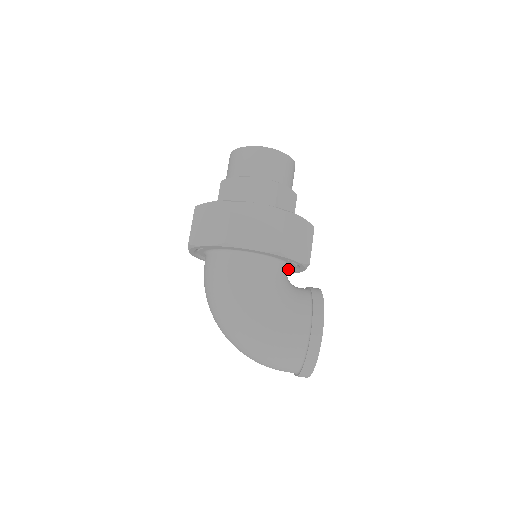
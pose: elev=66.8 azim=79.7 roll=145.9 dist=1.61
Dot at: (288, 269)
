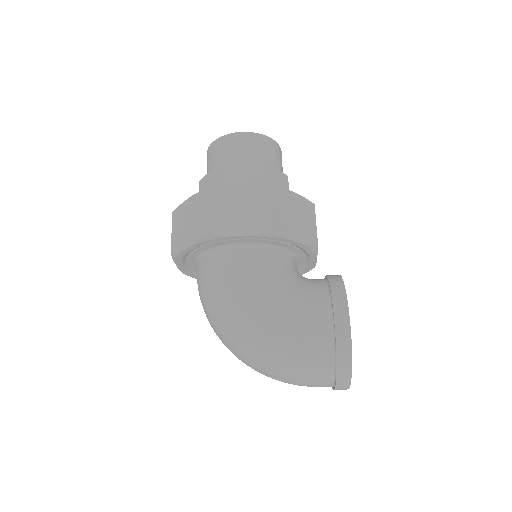
Dot at: (299, 265)
